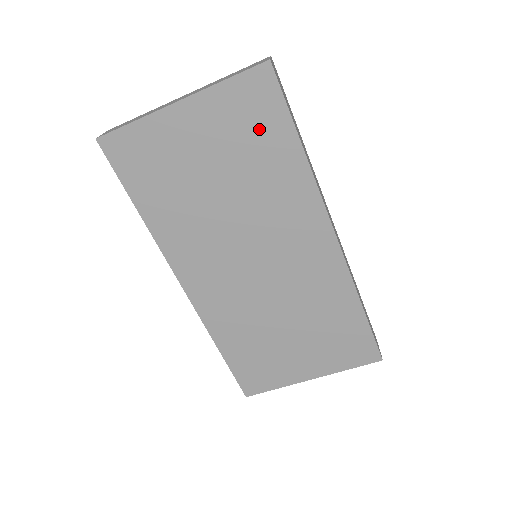
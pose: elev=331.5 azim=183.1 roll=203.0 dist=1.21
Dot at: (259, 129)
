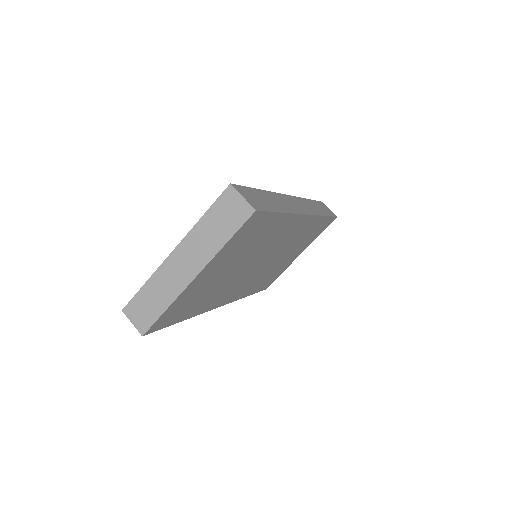
Dot at: (254, 234)
